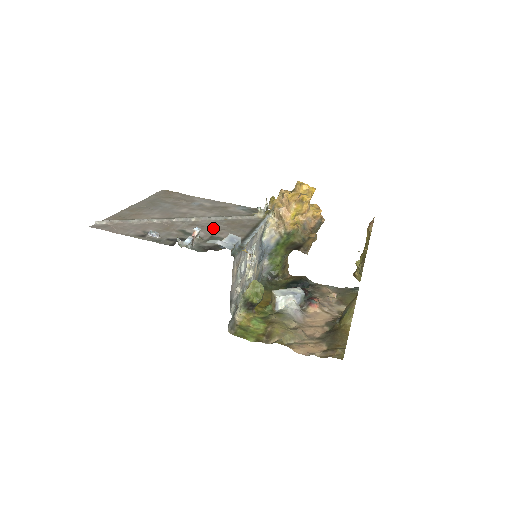
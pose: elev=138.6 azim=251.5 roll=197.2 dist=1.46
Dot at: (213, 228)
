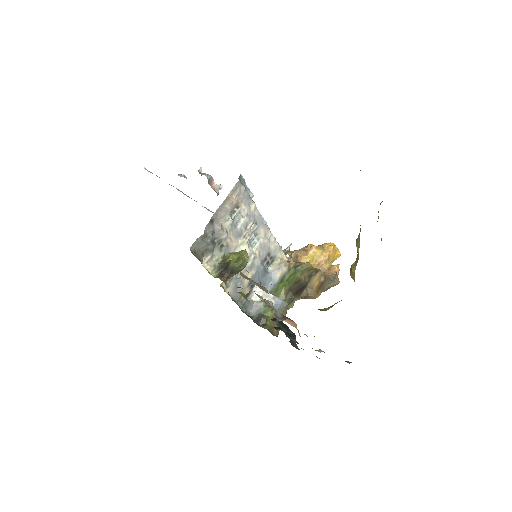
Dot at: occluded
